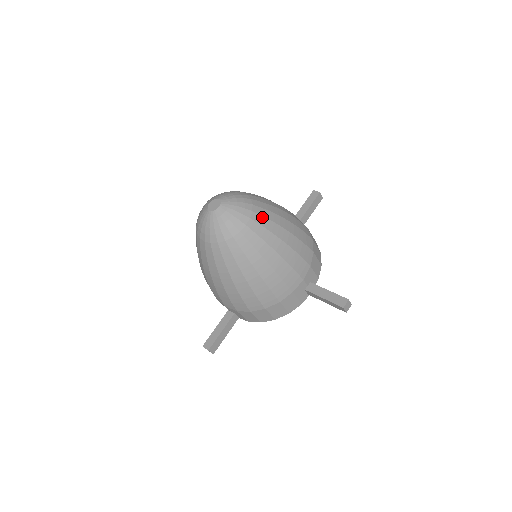
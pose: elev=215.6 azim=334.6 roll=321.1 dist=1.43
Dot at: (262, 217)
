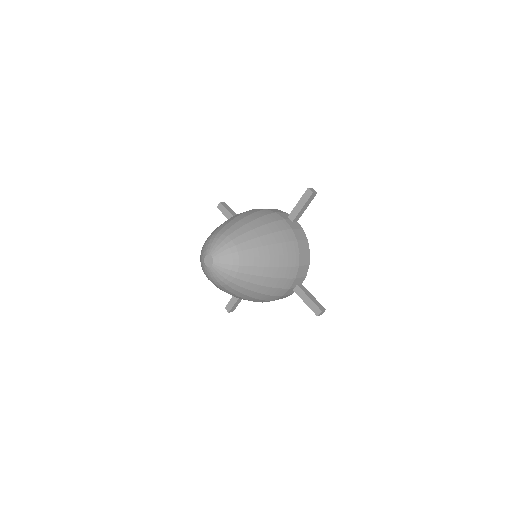
Dot at: (248, 267)
